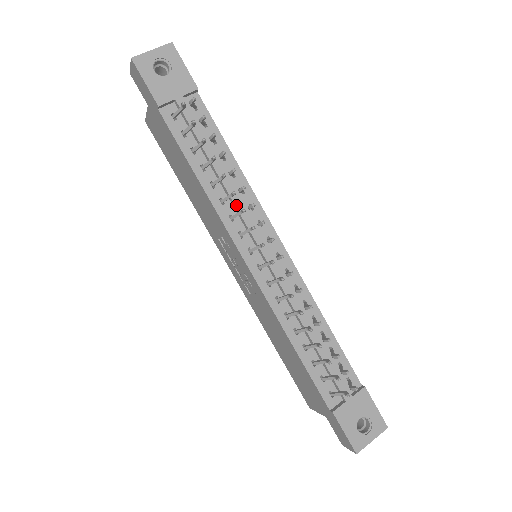
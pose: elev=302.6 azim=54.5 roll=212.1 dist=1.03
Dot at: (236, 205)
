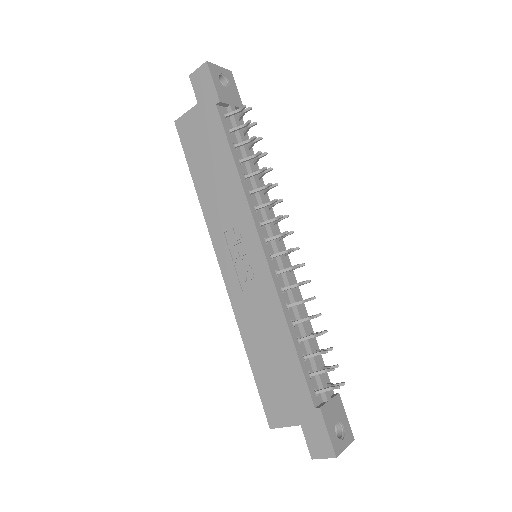
Dot at: (262, 199)
